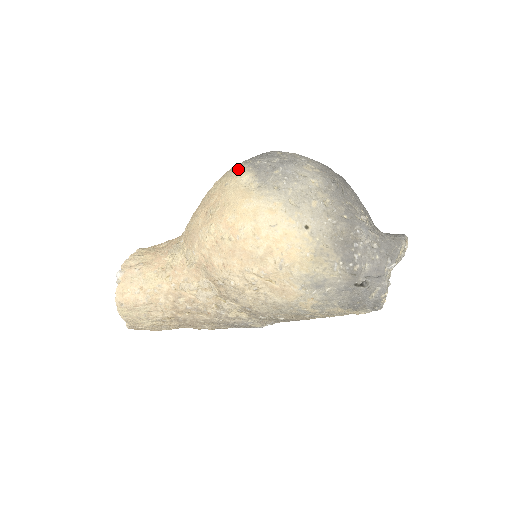
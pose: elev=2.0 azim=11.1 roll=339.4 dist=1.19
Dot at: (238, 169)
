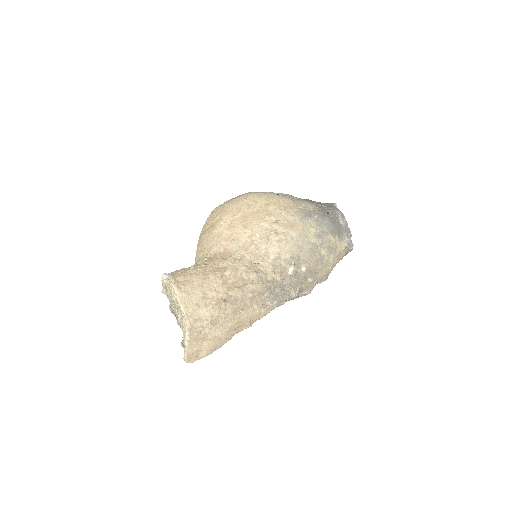
Dot at: occluded
